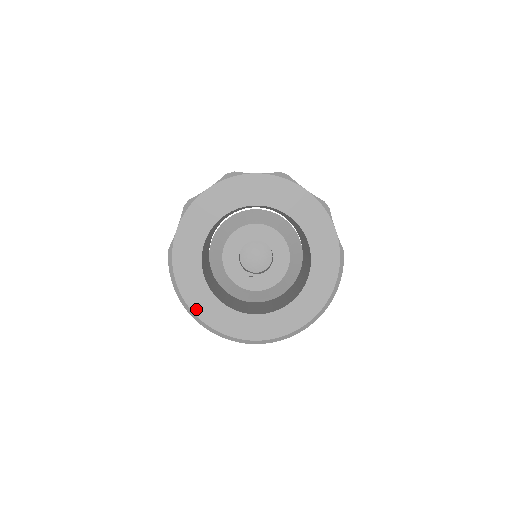
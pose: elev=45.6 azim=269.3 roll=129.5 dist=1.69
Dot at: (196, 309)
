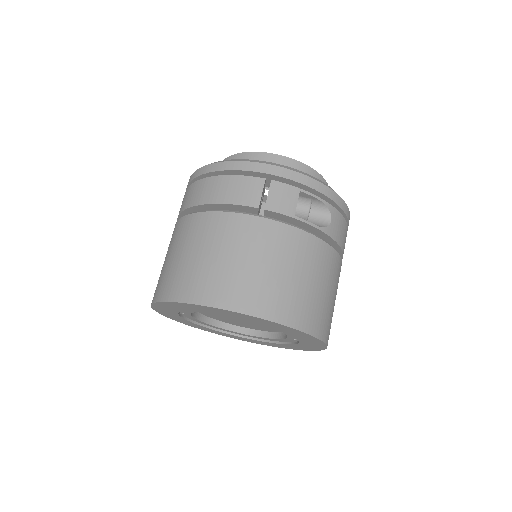
Dot at: occluded
